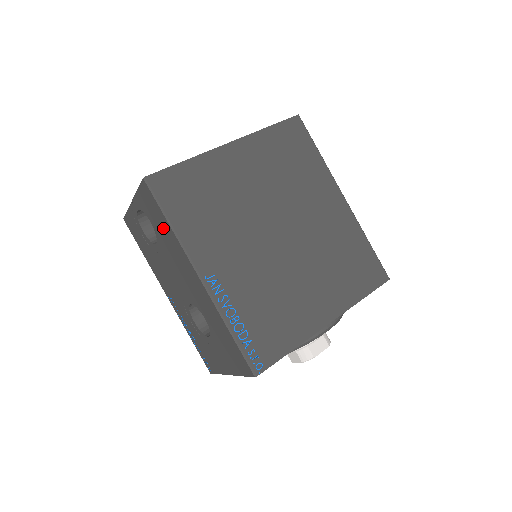
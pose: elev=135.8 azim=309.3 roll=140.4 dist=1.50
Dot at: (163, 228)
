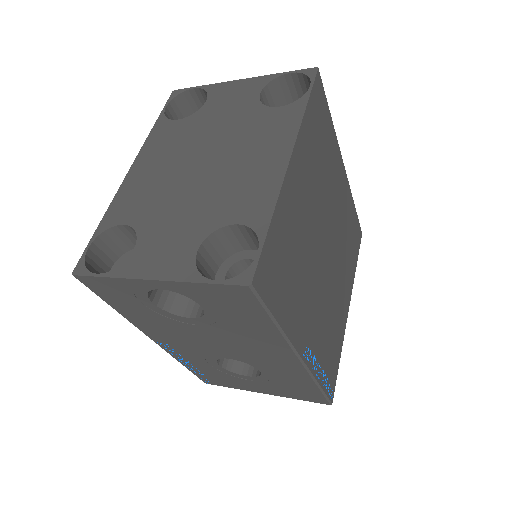
Dot at: (246, 321)
